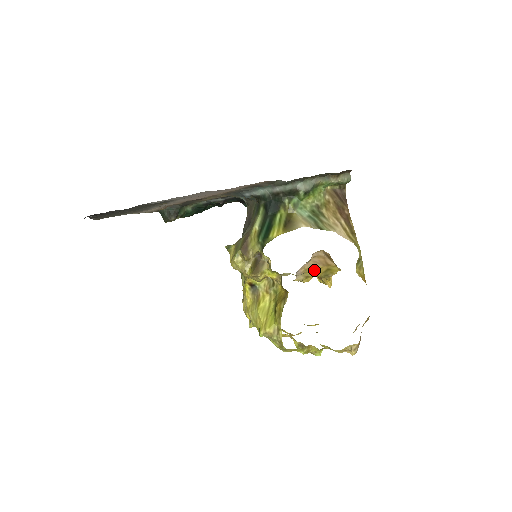
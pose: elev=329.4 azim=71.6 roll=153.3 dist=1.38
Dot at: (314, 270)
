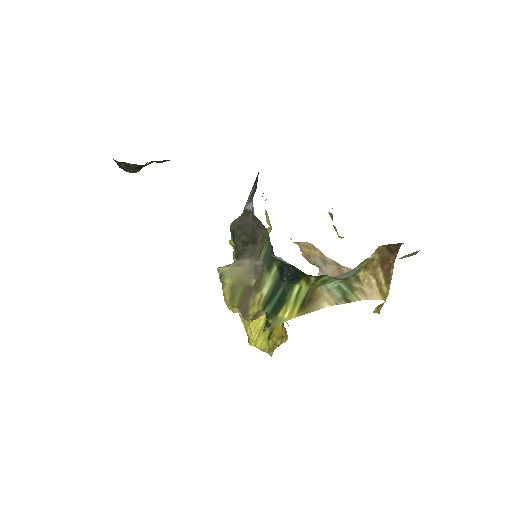
Dot at: occluded
